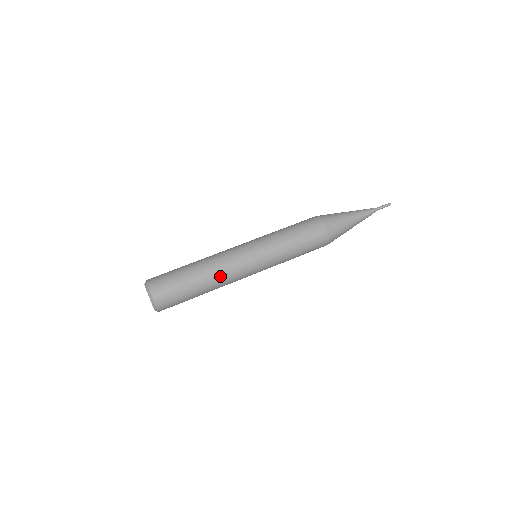
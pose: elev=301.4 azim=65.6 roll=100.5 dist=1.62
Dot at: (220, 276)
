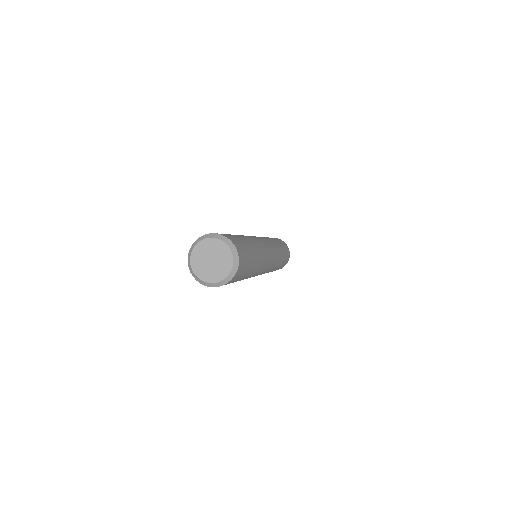
Dot at: (262, 252)
